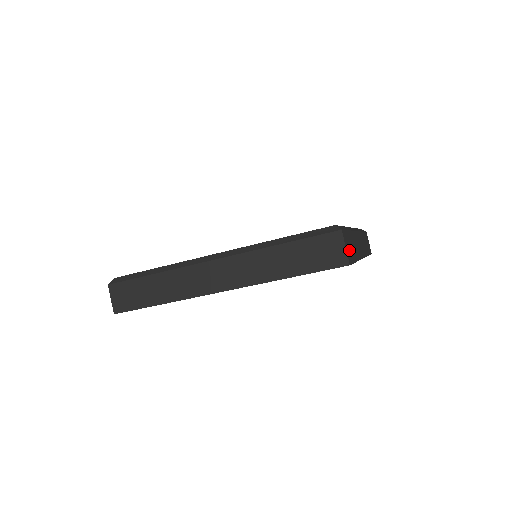
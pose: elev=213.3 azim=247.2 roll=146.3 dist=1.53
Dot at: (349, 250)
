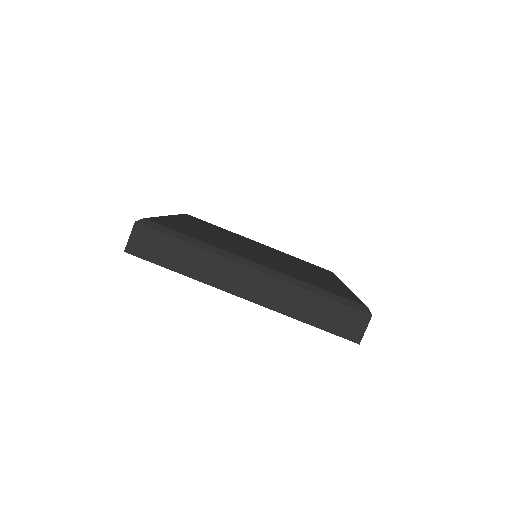
Dot at: occluded
